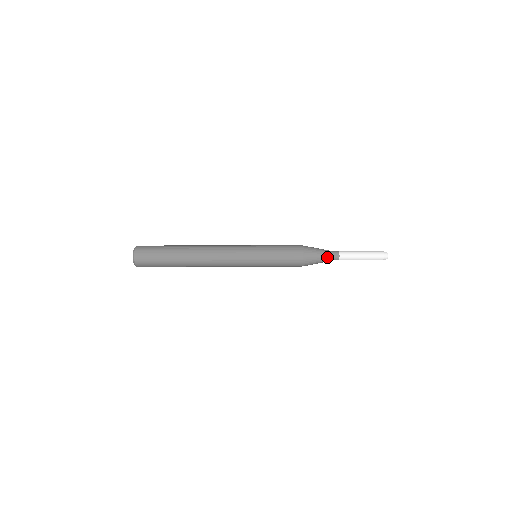
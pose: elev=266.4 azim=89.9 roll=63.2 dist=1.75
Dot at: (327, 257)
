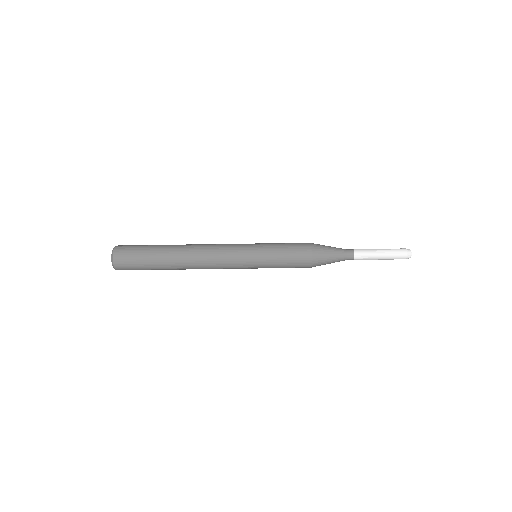
Dot at: (339, 261)
